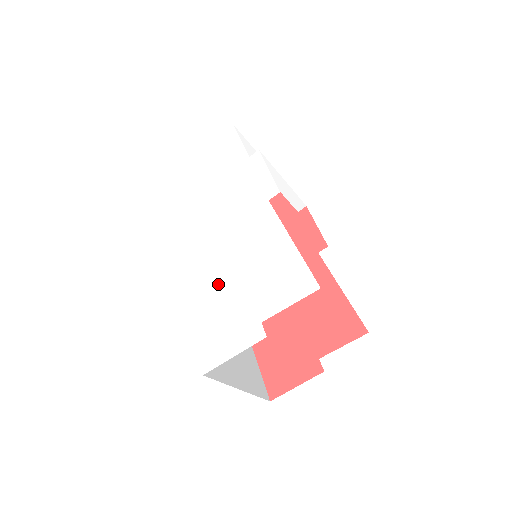
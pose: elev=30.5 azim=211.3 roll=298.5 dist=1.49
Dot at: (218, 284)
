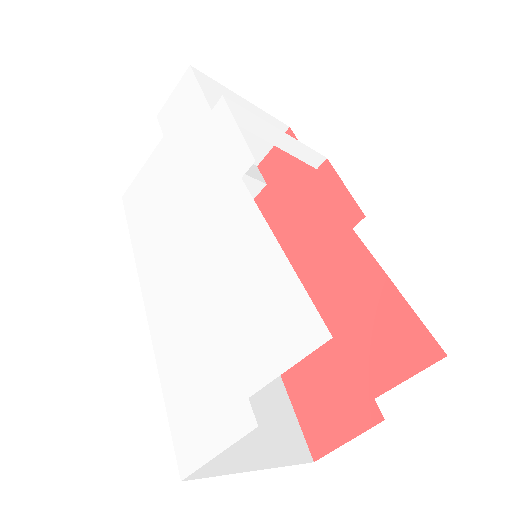
Dot at: (188, 326)
